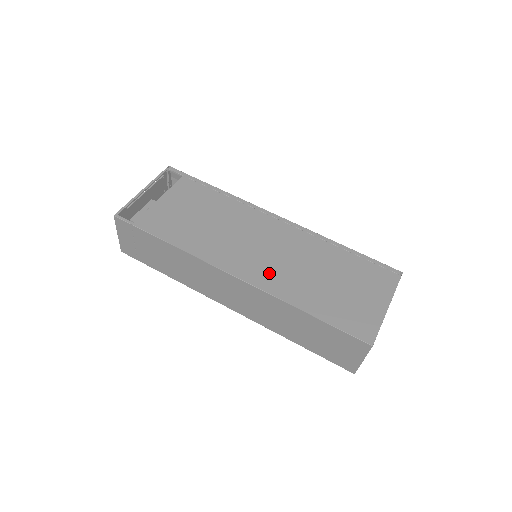
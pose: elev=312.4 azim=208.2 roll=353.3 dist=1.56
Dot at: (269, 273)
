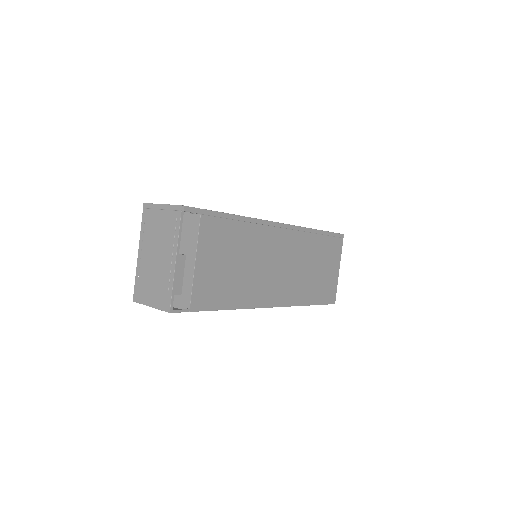
Dot at: (287, 289)
